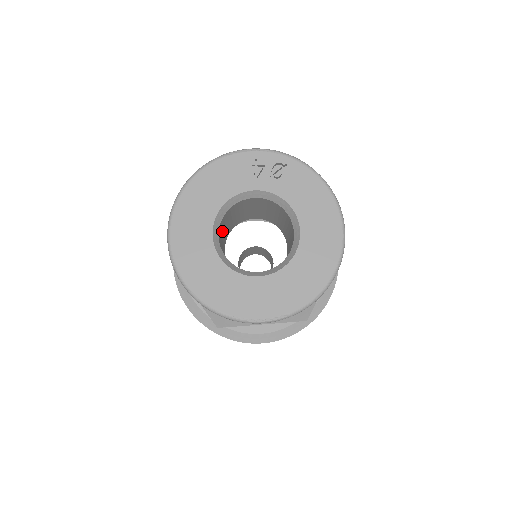
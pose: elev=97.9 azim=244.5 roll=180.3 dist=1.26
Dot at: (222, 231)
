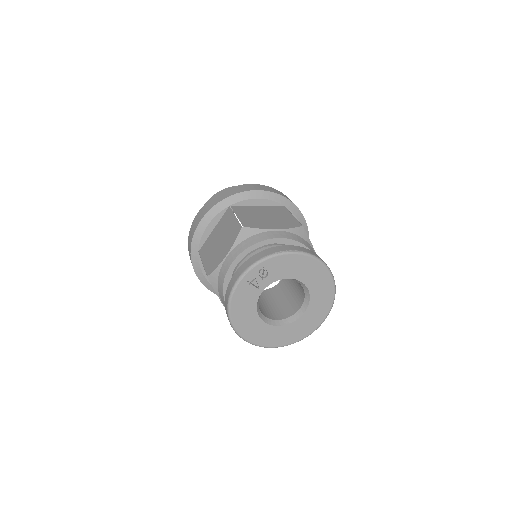
Dot at: occluded
